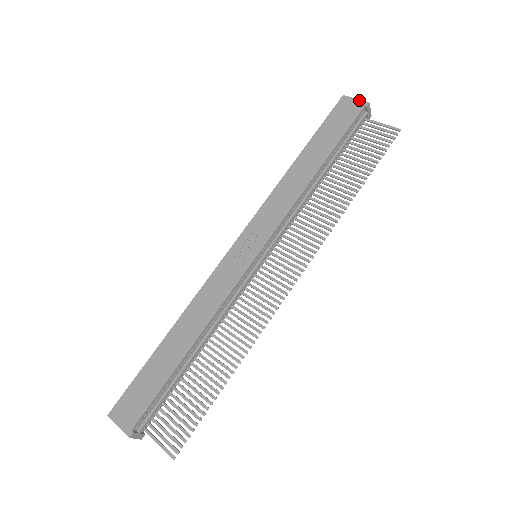
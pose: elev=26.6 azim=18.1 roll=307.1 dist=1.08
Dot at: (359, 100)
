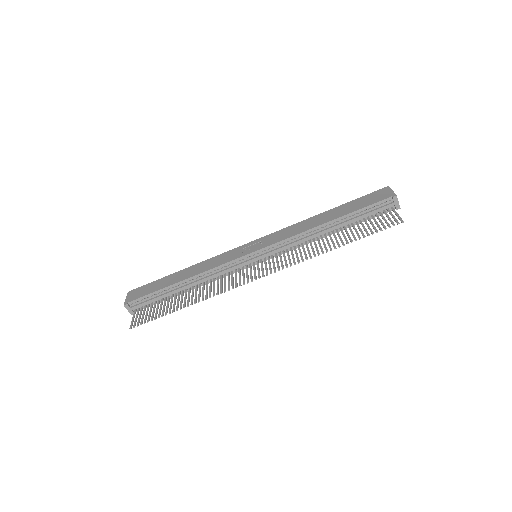
Dot at: (393, 192)
